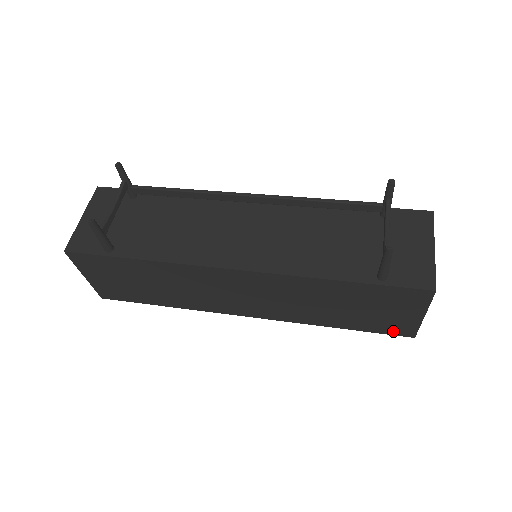
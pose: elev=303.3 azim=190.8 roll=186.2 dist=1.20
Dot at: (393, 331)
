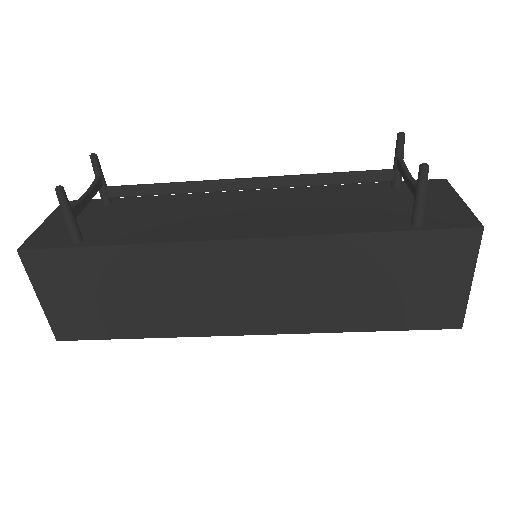
Dot at: (435, 321)
